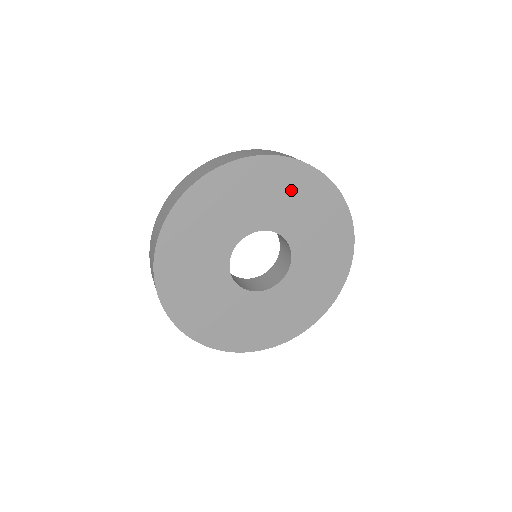
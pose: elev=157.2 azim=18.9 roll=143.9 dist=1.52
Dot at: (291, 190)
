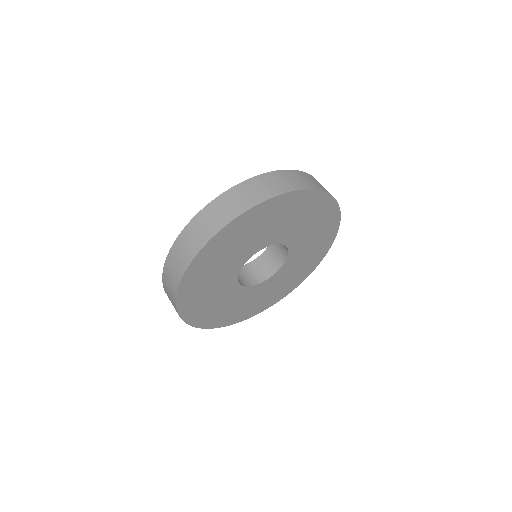
Dot at: (309, 214)
